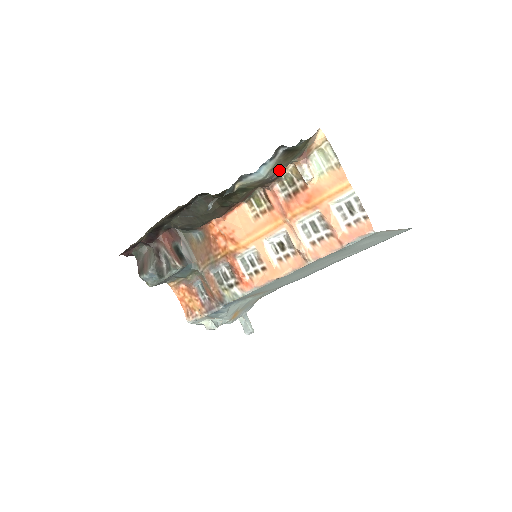
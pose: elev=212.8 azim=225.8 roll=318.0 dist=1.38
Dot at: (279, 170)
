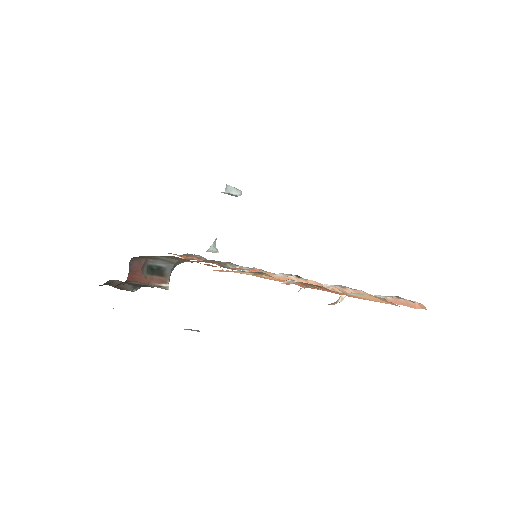
Dot at: occluded
